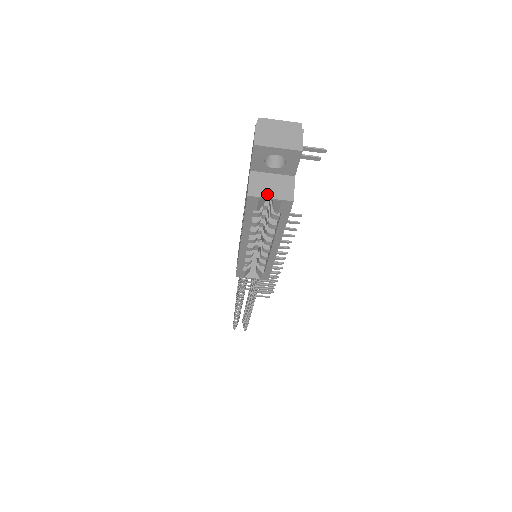
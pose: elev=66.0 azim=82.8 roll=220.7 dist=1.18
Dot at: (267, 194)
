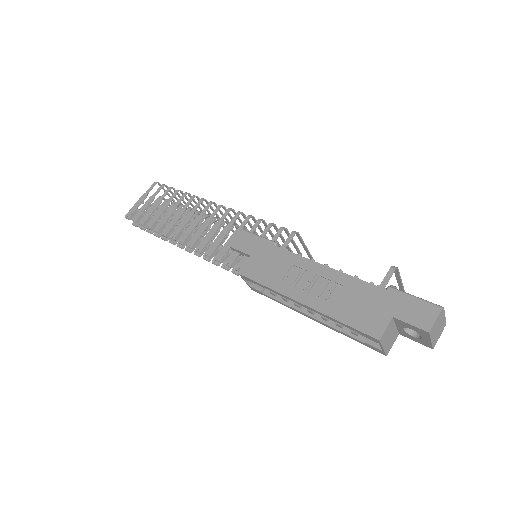
Dot at: (385, 344)
